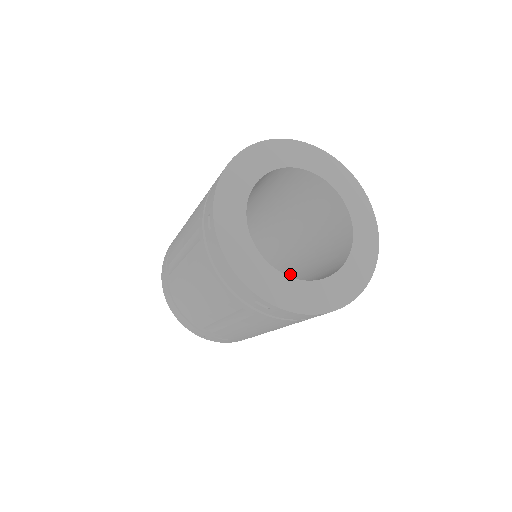
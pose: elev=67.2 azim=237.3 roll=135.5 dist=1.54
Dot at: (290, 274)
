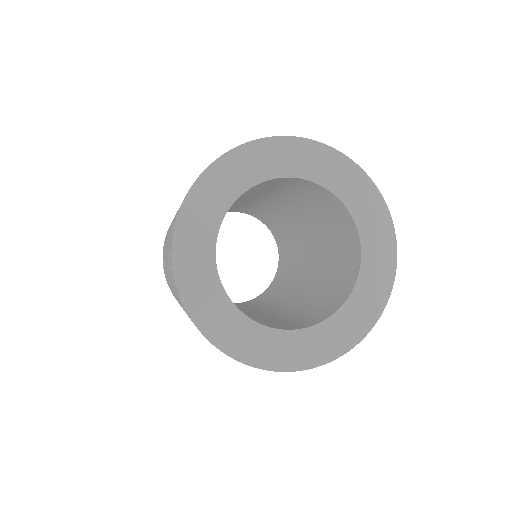
Dot at: (301, 266)
